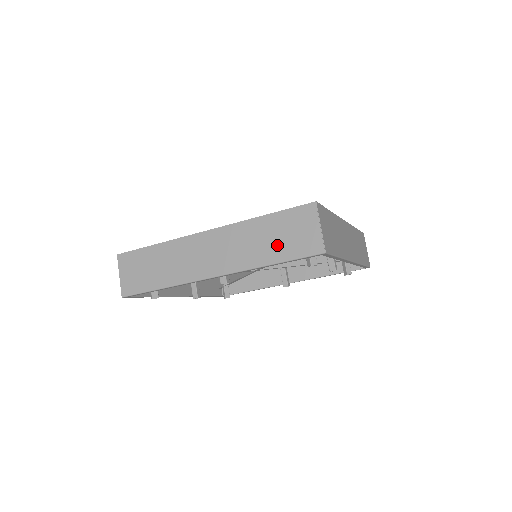
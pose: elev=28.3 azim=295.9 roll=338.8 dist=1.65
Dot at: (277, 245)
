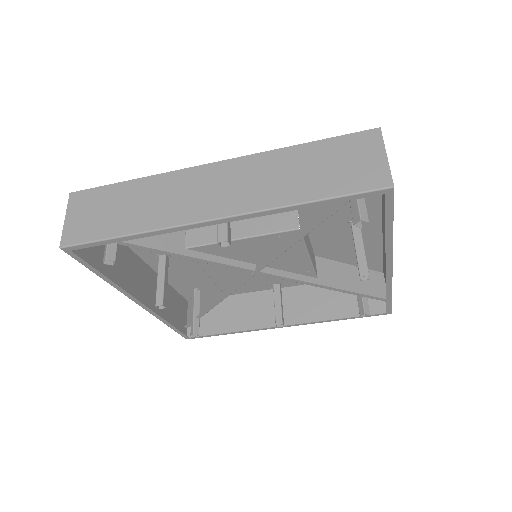
Dot at: (319, 178)
